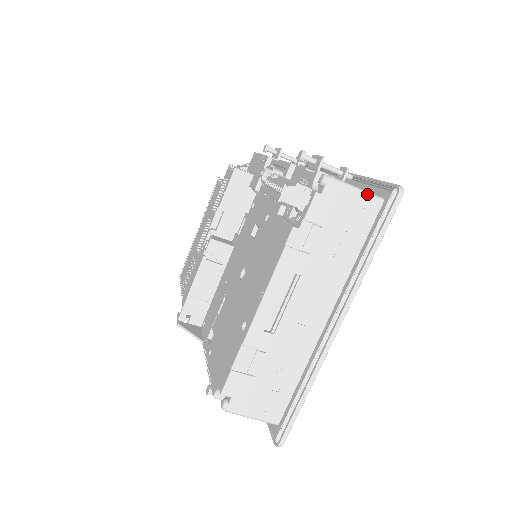
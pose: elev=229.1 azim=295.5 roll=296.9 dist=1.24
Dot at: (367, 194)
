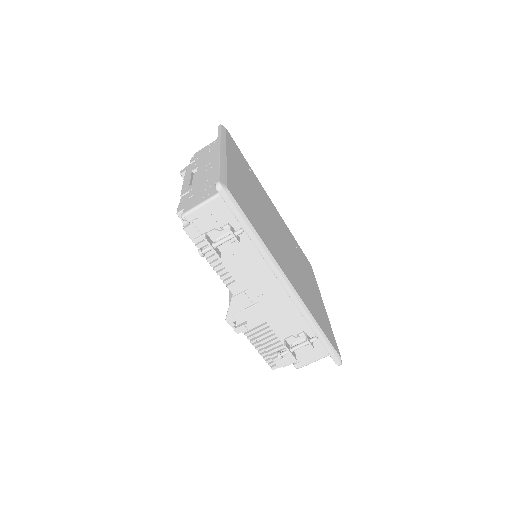
Dot at: (213, 141)
